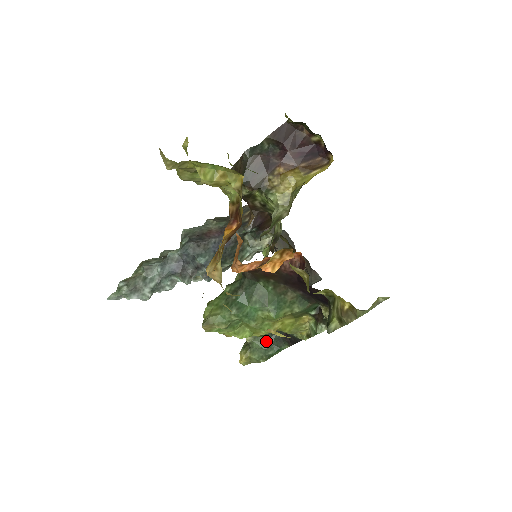
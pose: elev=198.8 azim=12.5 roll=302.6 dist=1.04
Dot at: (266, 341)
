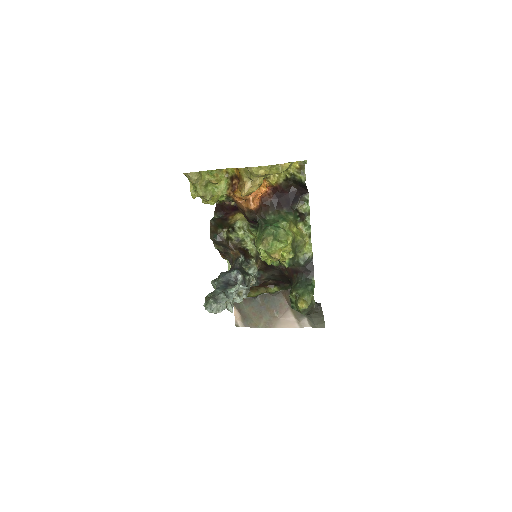
Dot at: (302, 286)
